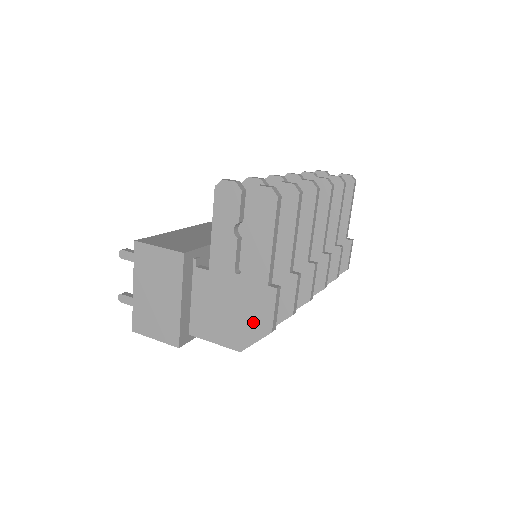
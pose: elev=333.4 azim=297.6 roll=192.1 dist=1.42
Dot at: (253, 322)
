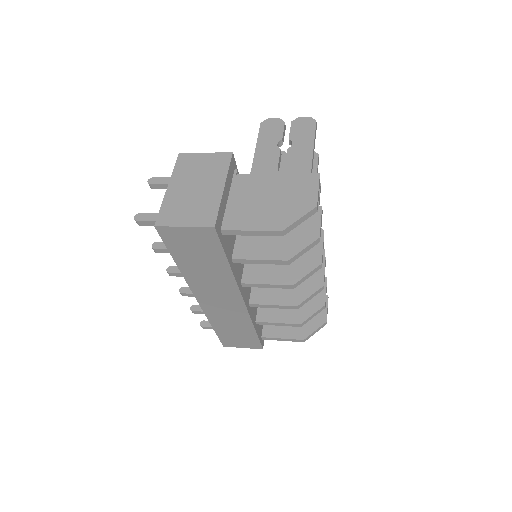
Dot at: (297, 202)
